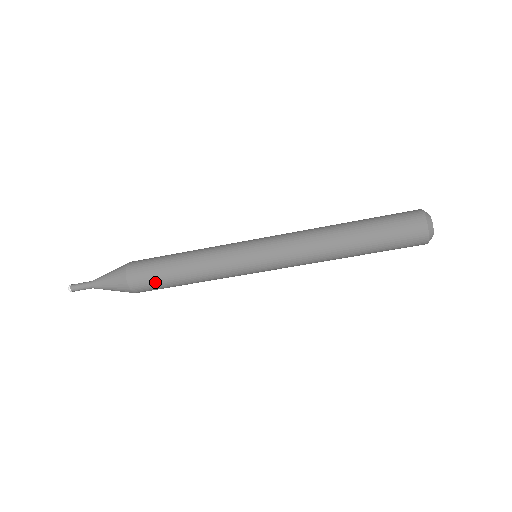
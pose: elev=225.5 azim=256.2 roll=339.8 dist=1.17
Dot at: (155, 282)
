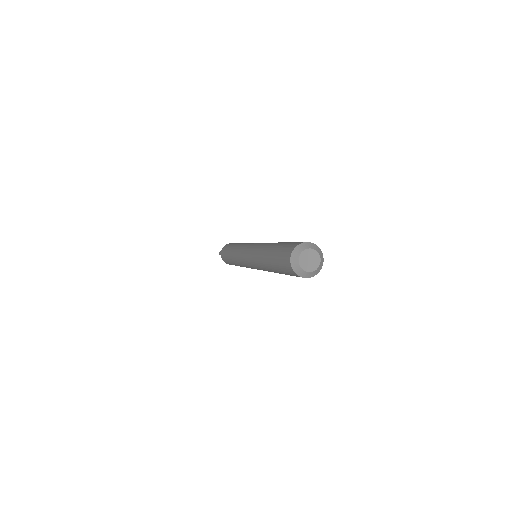
Dot at: (227, 261)
